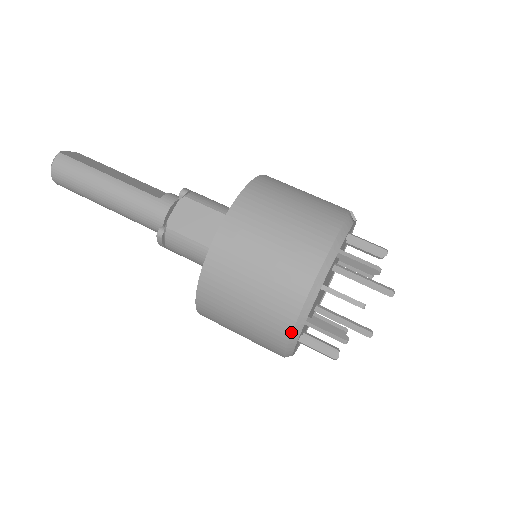
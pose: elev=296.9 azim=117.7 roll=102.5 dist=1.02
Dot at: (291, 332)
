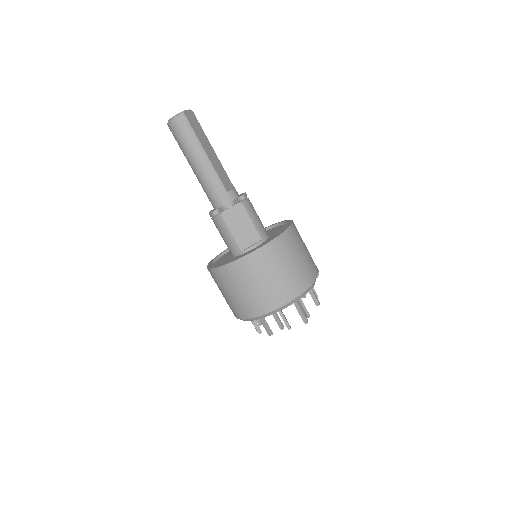
Dot at: (249, 318)
